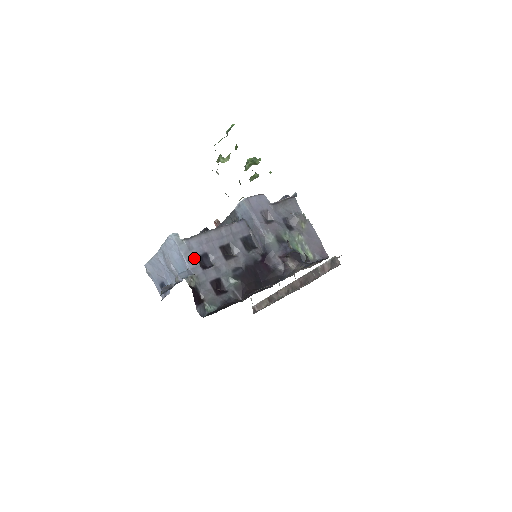
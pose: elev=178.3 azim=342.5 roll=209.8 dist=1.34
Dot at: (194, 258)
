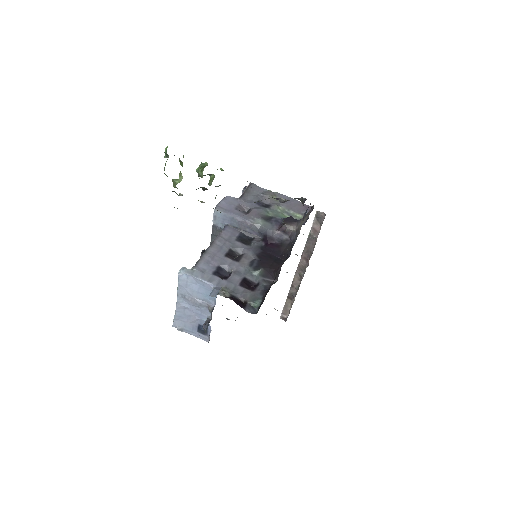
Dot at: (212, 276)
